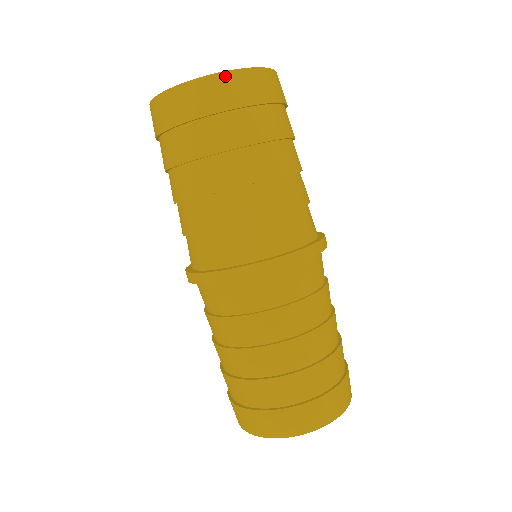
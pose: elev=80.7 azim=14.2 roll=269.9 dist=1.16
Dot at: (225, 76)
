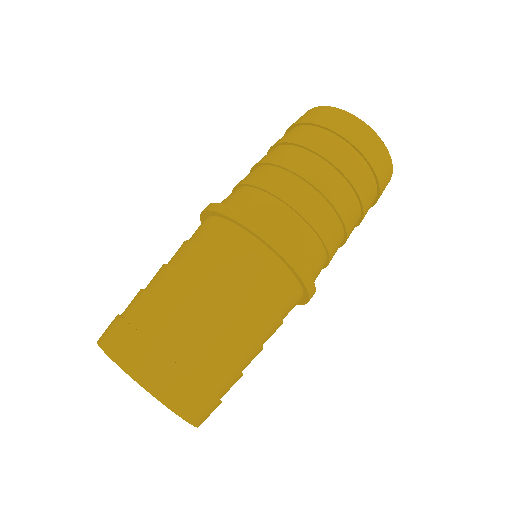
Dot at: (382, 145)
